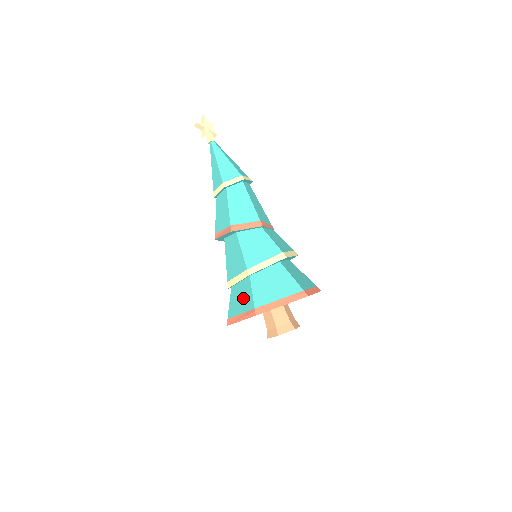
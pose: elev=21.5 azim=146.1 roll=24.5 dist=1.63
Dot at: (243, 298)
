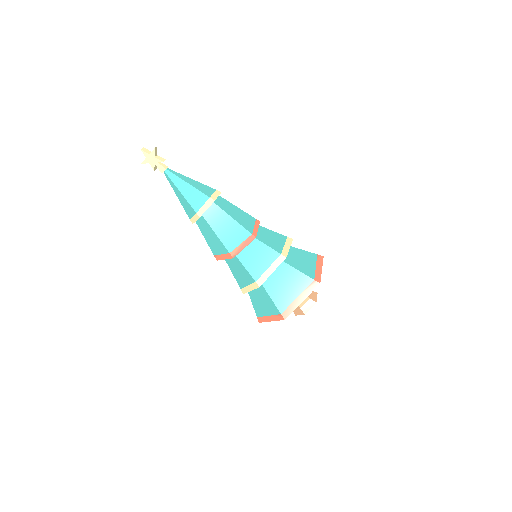
Dot at: occluded
